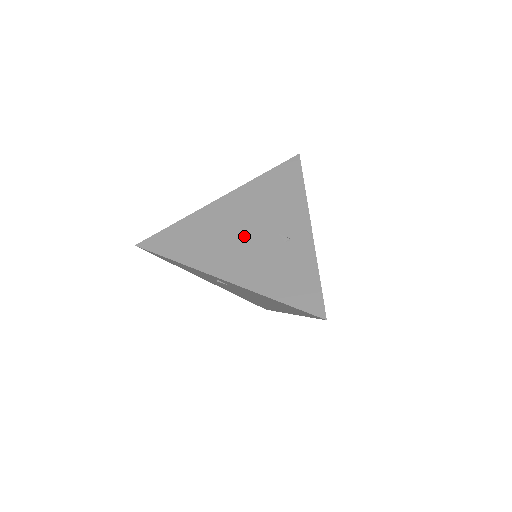
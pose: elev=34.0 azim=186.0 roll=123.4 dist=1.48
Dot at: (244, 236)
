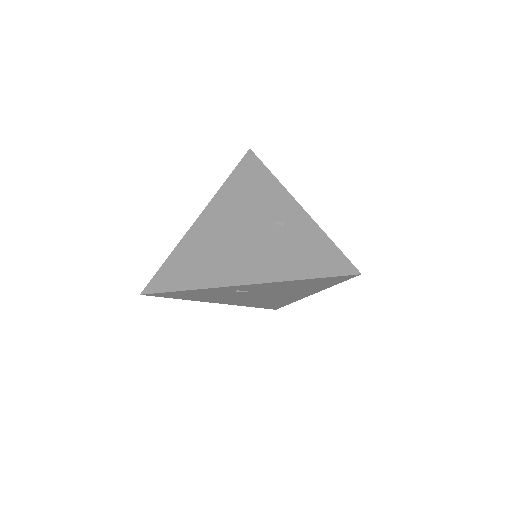
Dot at: (242, 239)
